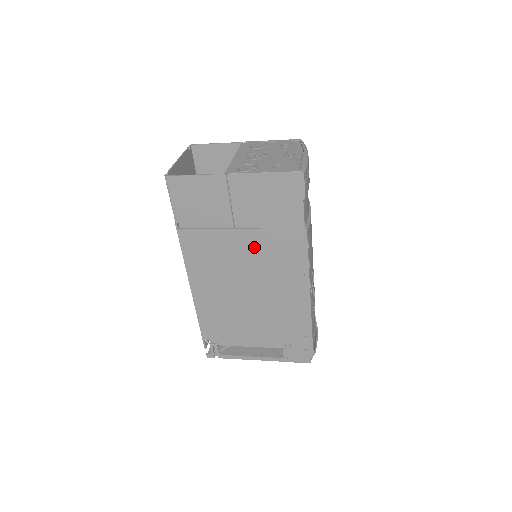
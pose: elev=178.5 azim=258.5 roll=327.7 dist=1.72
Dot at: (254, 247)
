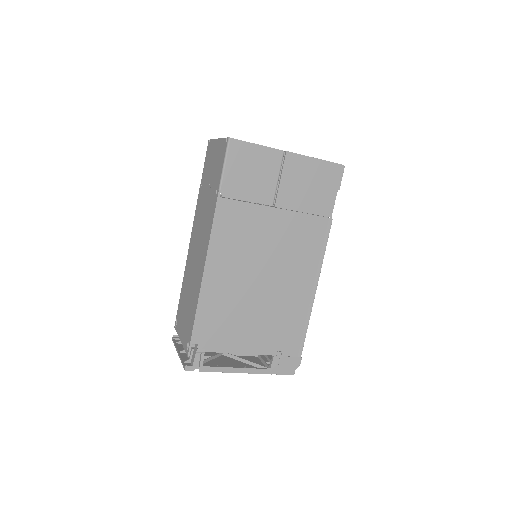
Dot at: (284, 230)
